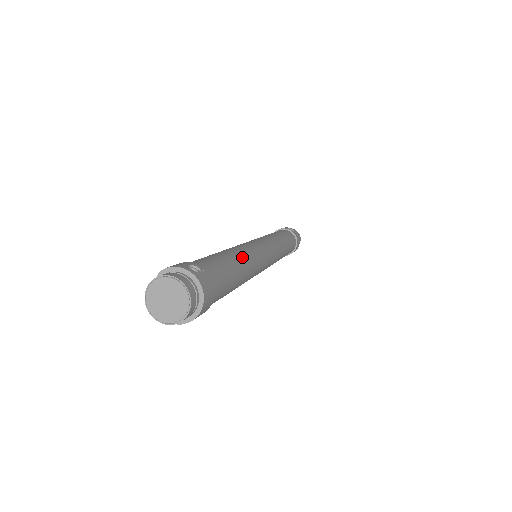
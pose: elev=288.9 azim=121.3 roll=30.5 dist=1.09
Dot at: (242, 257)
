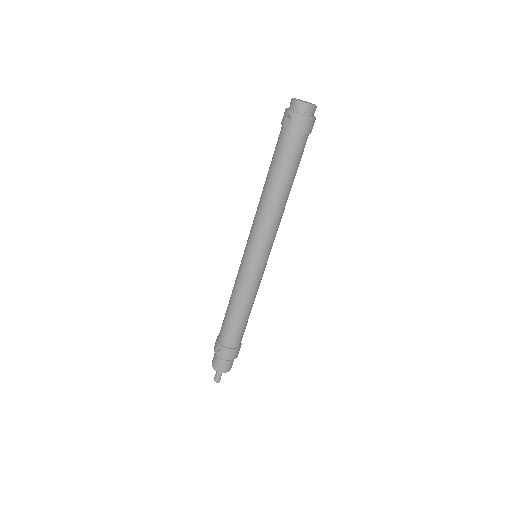
Dot at: occluded
